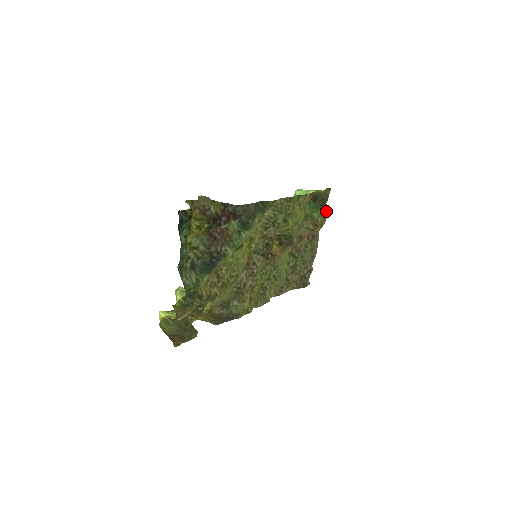
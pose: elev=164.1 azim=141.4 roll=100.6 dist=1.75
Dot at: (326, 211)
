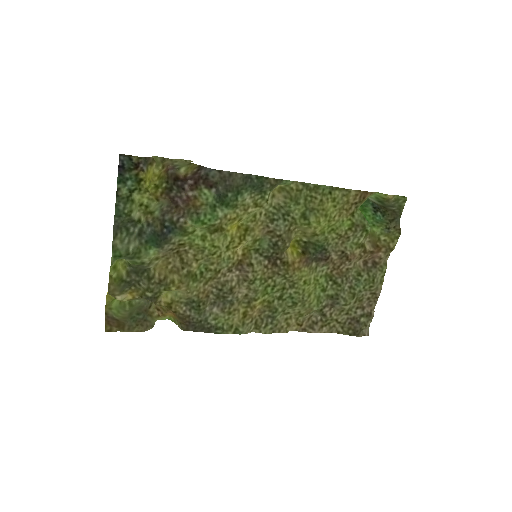
Dot at: (396, 229)
